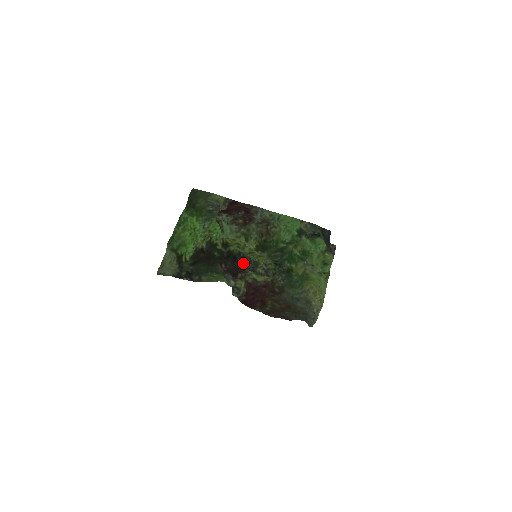
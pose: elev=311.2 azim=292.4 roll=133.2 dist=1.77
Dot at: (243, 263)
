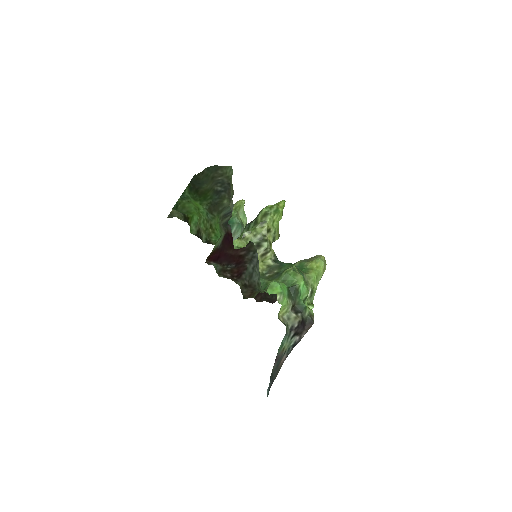
Dot at: occluded
